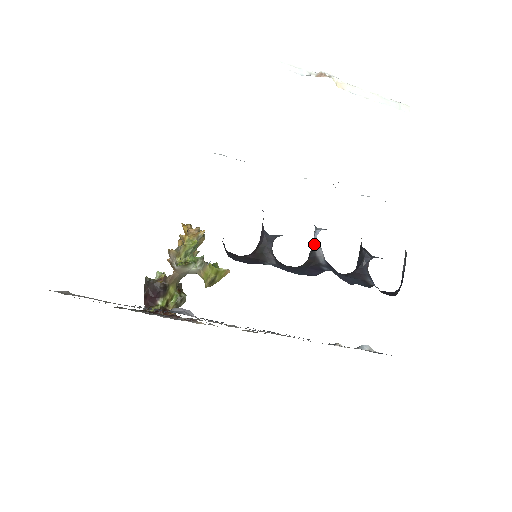
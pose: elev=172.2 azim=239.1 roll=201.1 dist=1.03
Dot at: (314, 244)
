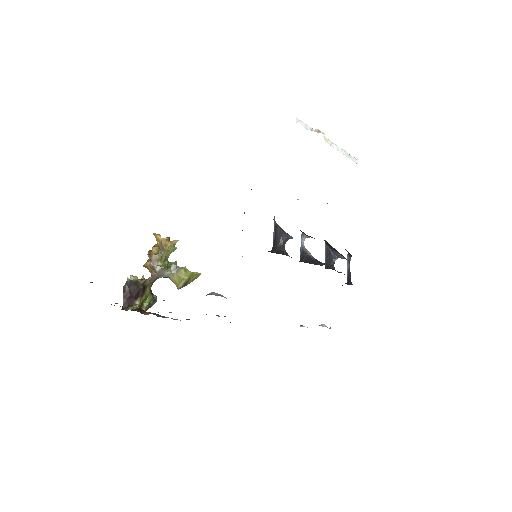
Dot at: (303, 247)
